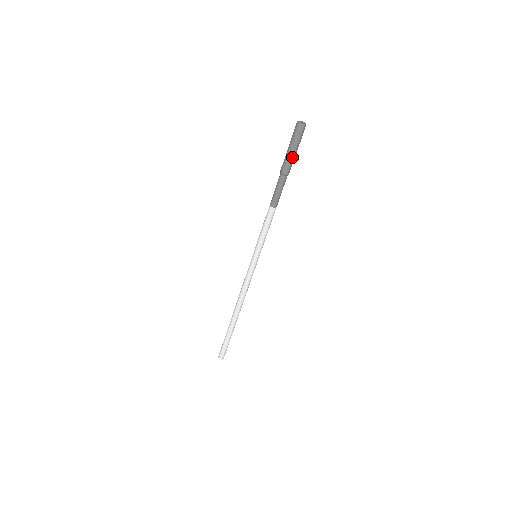
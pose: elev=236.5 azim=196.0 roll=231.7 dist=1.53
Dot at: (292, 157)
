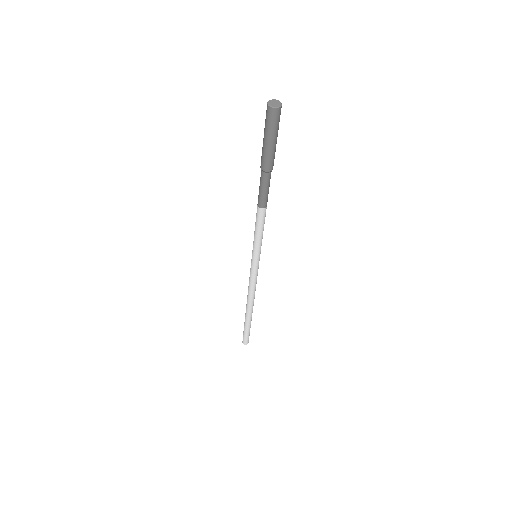
Dot at: (274, 149)
